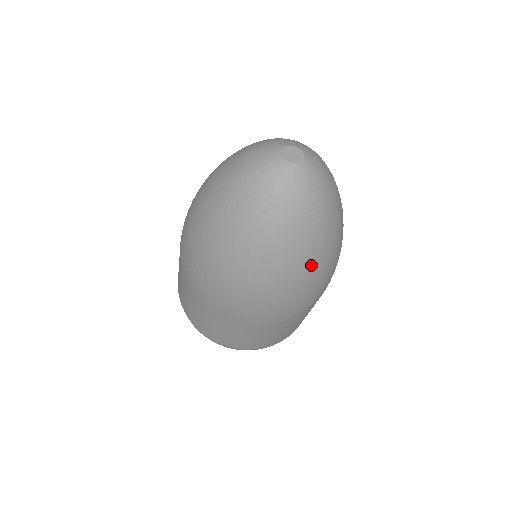
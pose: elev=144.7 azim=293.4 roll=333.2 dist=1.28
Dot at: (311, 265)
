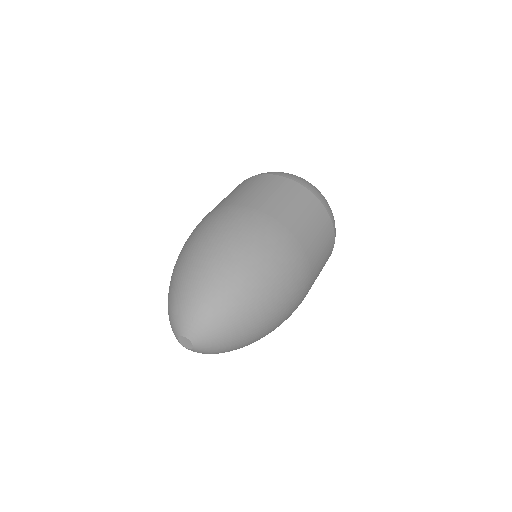
Dot at: occluded
